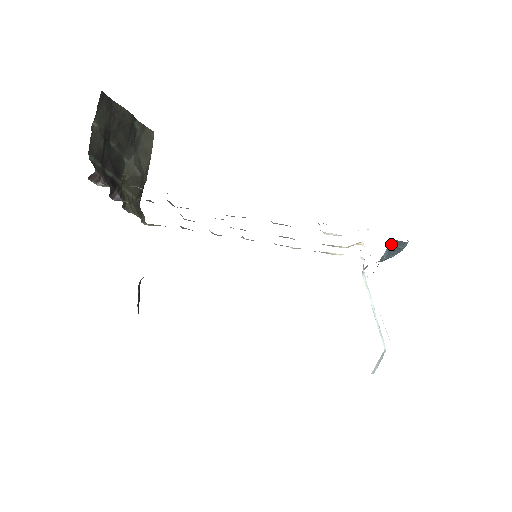
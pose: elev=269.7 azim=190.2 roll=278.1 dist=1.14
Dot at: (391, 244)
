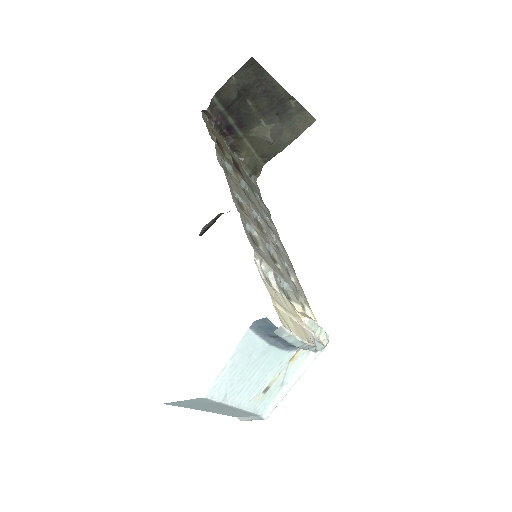
Dot at: occluded
